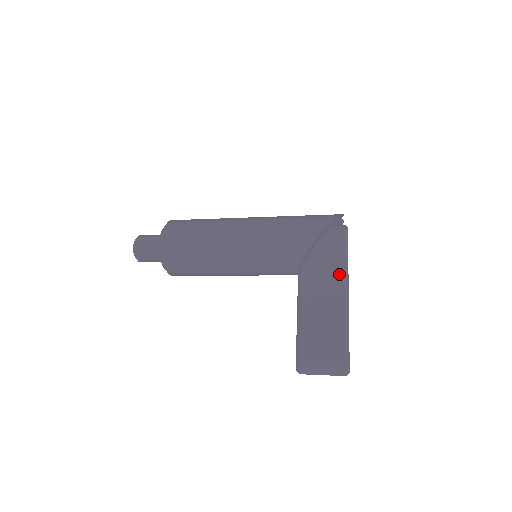
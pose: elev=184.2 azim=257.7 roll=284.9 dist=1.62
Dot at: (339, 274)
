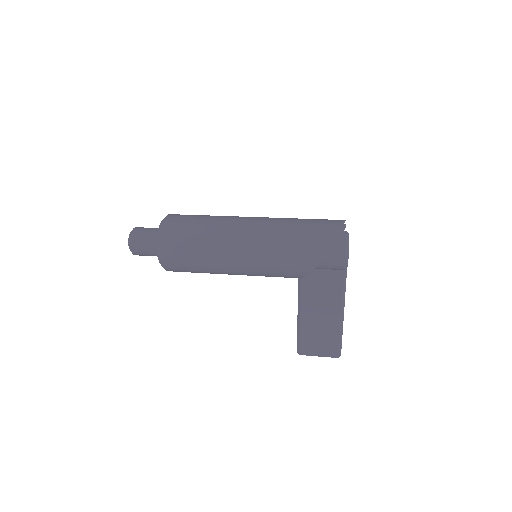
Dot at: (337, 284)
